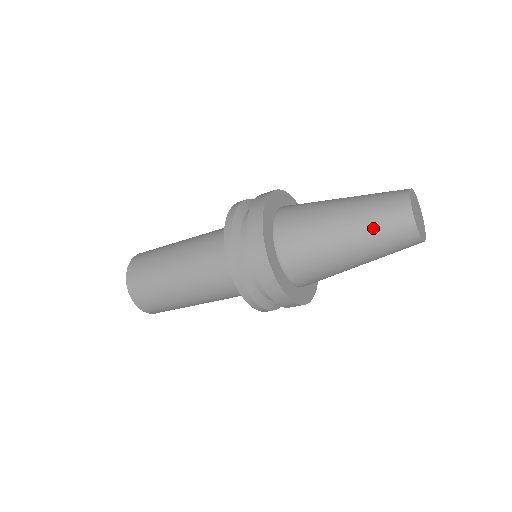
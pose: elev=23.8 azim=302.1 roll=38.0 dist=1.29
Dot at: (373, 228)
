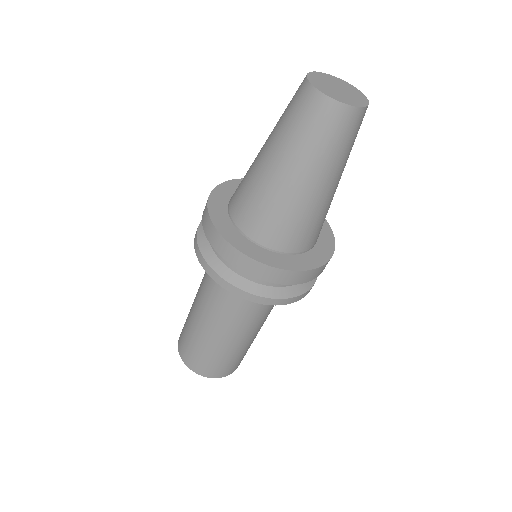
Dot at: (320, 150)
